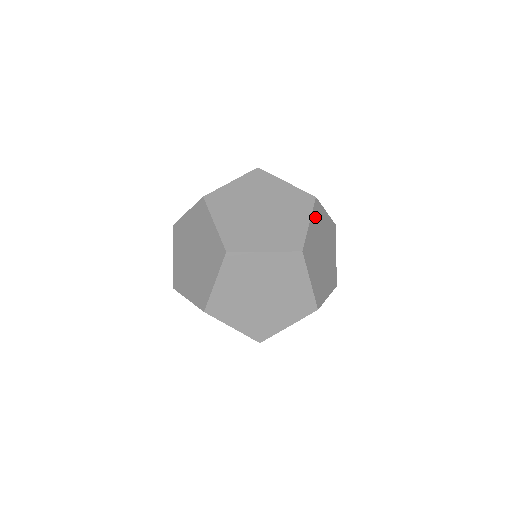
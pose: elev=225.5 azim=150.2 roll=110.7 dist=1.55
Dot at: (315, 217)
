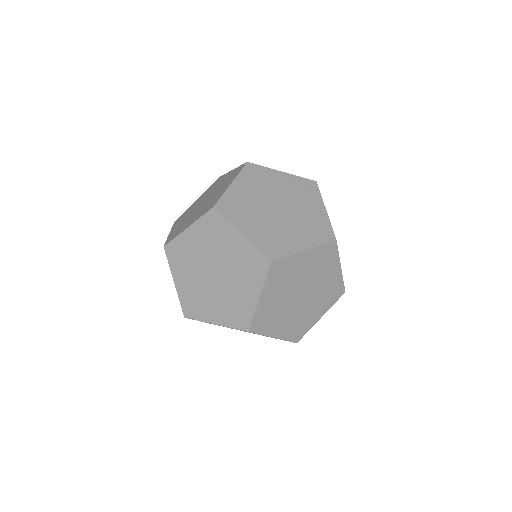
Dot at: occluded
